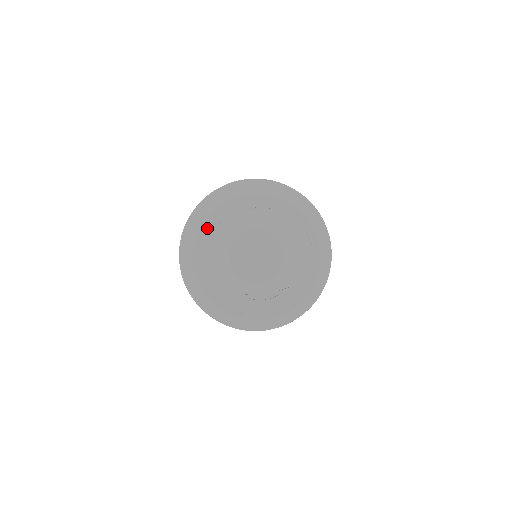
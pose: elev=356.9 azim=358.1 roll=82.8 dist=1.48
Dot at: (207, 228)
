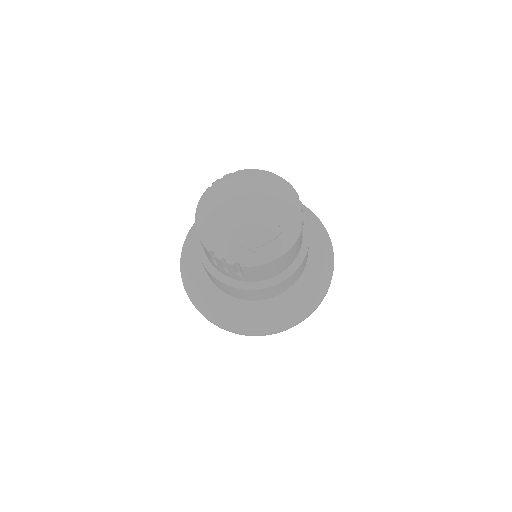
Dot at: occluded
